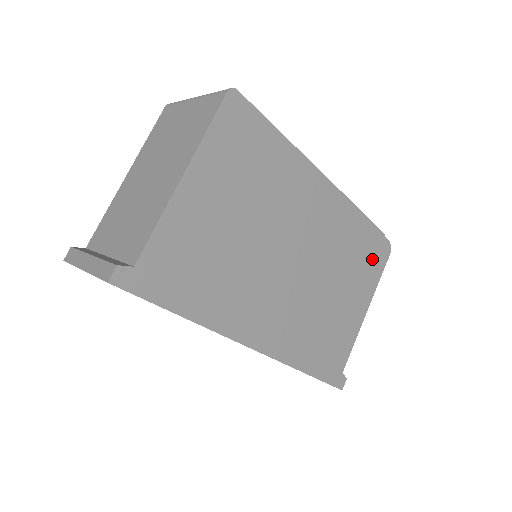
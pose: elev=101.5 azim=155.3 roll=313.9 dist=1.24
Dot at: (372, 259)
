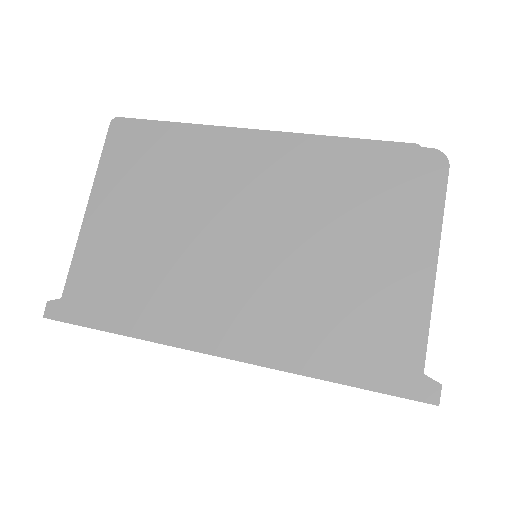
Dot at: (405, 187)
